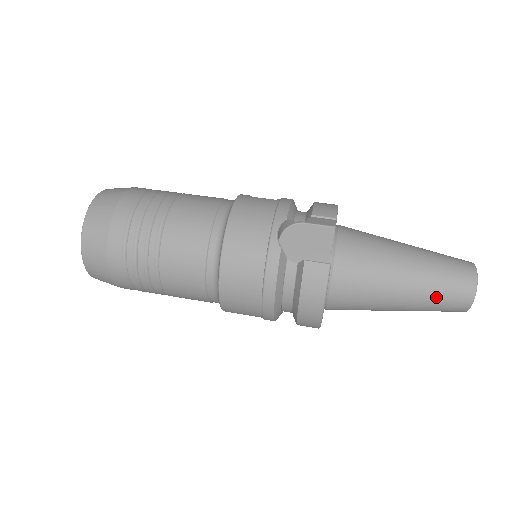
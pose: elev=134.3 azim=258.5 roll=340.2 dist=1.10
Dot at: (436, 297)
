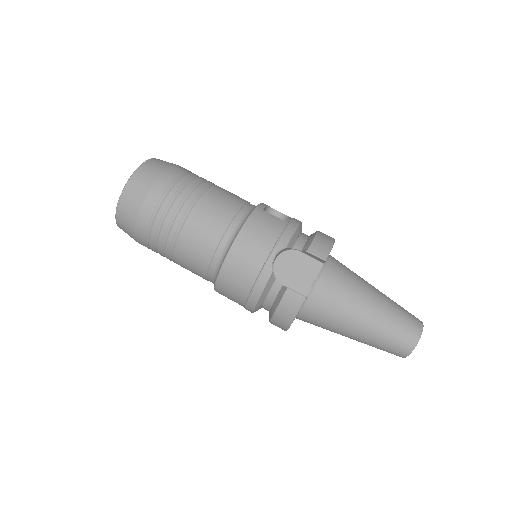
Dot at: (381, 343)
